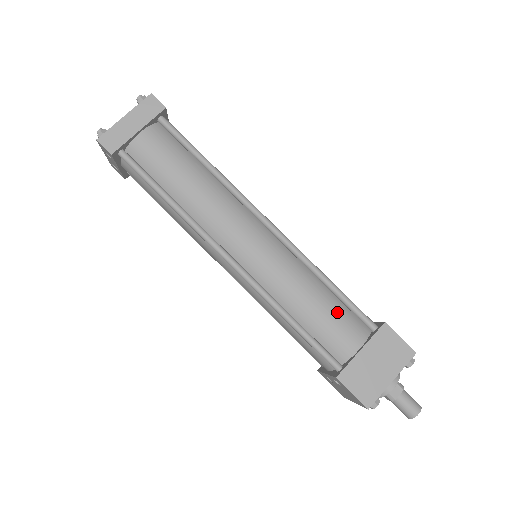
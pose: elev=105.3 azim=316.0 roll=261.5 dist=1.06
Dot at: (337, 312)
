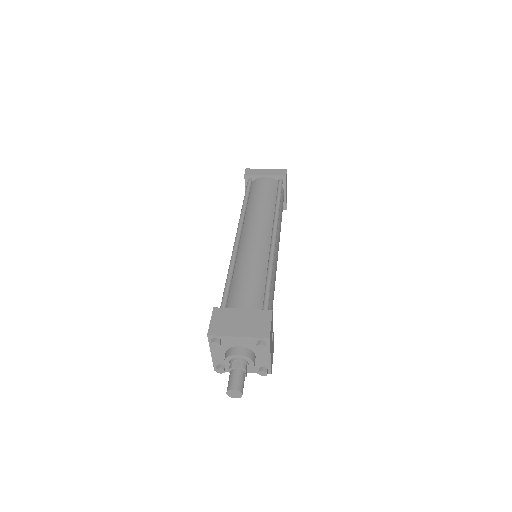
Dot at: (255, 289)
